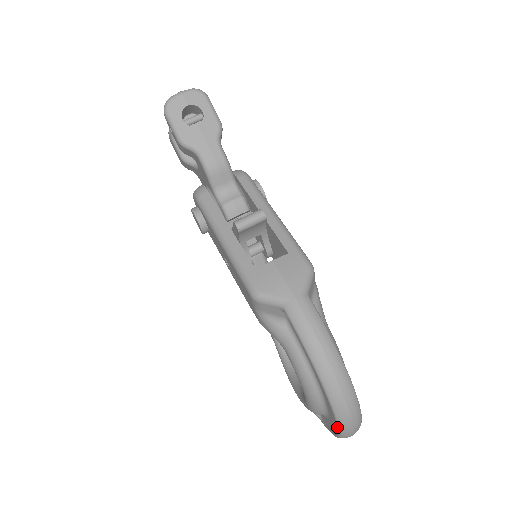
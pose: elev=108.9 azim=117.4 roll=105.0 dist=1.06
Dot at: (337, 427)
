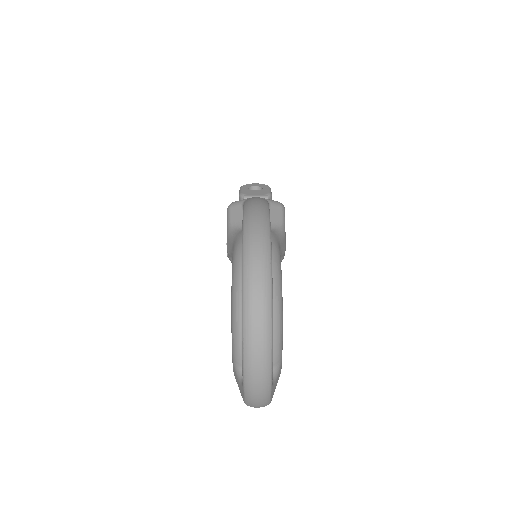
Dot at: occluded
